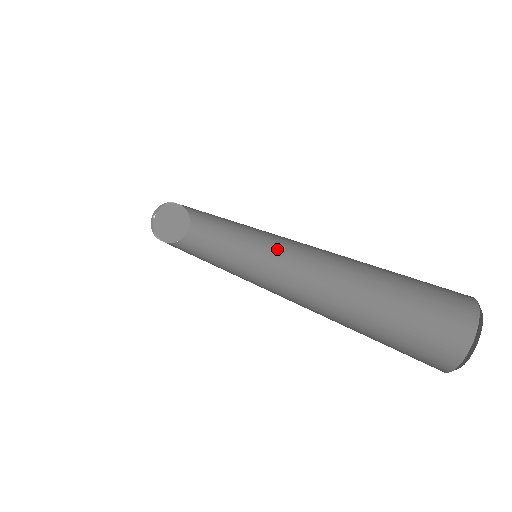
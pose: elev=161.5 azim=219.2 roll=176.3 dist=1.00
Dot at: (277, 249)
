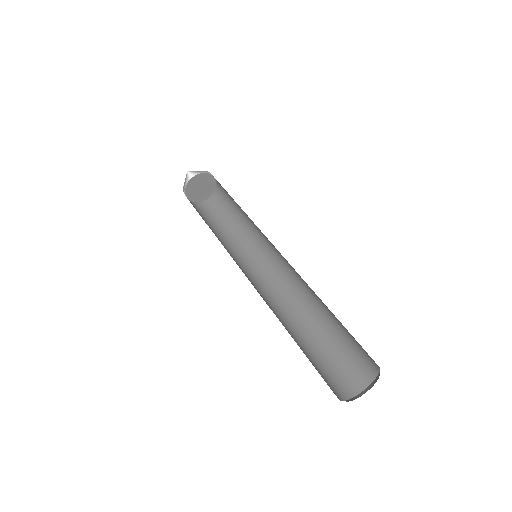
Dot at: occluded
